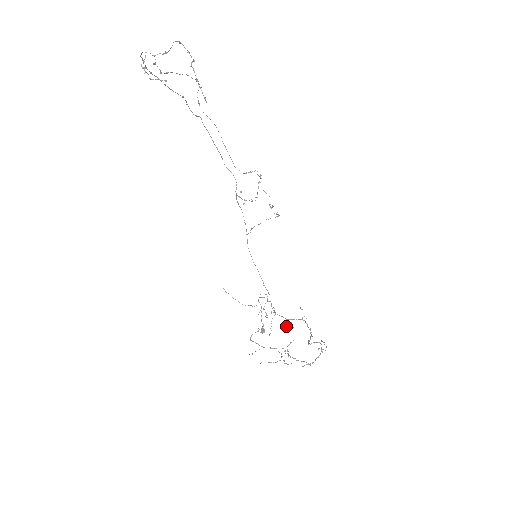
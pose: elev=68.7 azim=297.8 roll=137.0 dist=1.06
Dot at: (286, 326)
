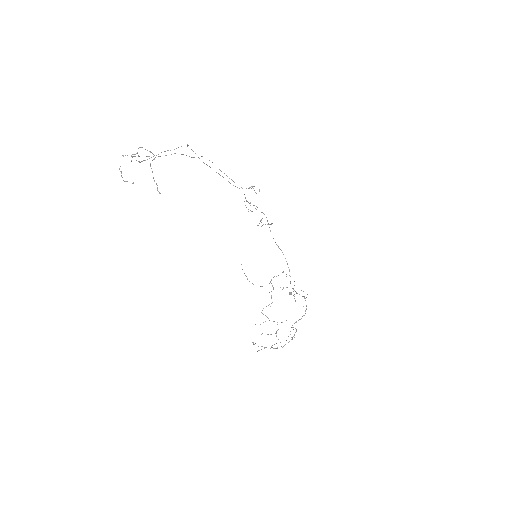
Dot at: (295, 300)
